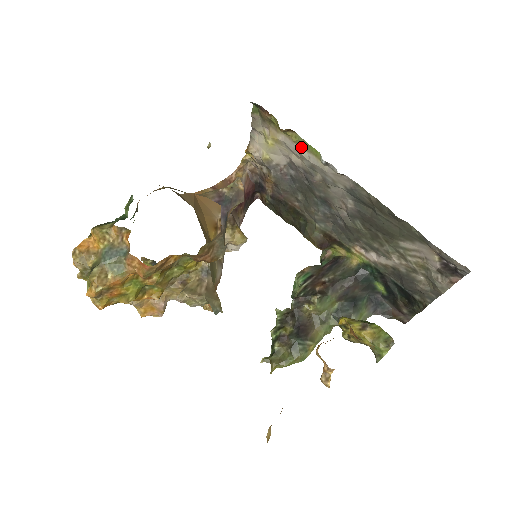
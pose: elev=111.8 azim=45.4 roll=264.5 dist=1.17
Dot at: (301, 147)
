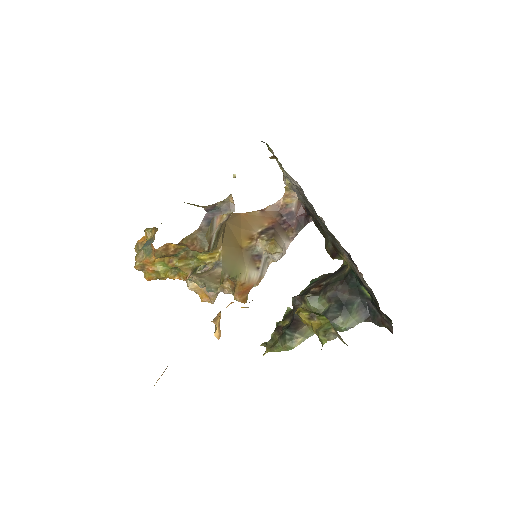
Dot at: occluded
